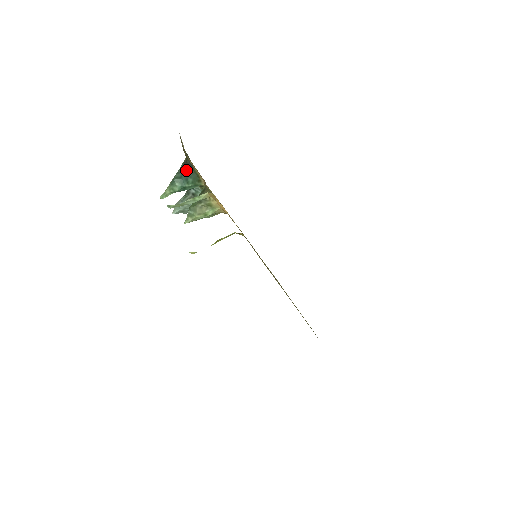
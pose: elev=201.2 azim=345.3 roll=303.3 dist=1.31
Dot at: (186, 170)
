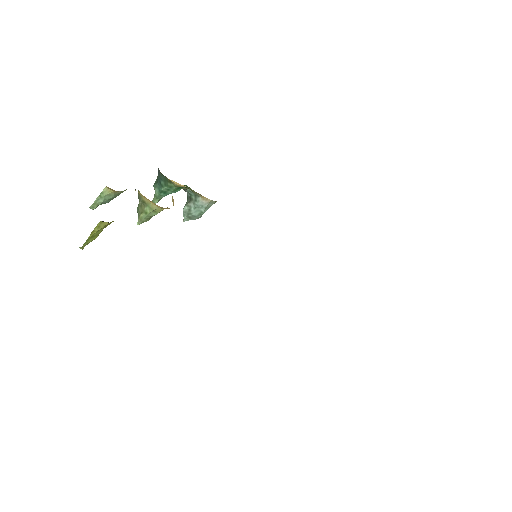
Dot at: (158, 174)
